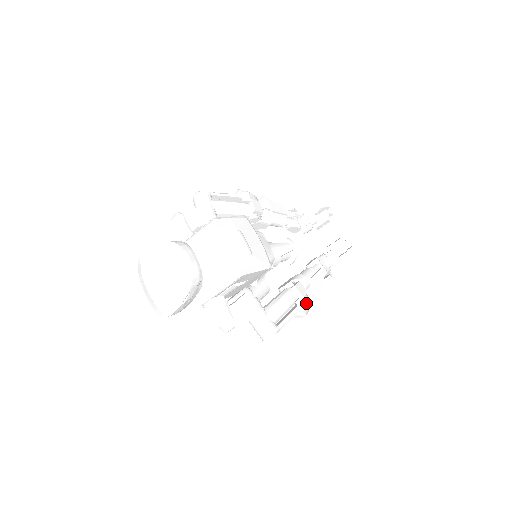
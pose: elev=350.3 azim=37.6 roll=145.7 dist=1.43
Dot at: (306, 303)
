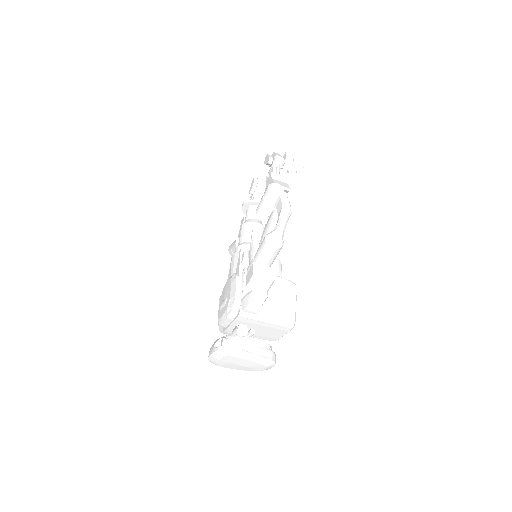
Dot at: occluded
